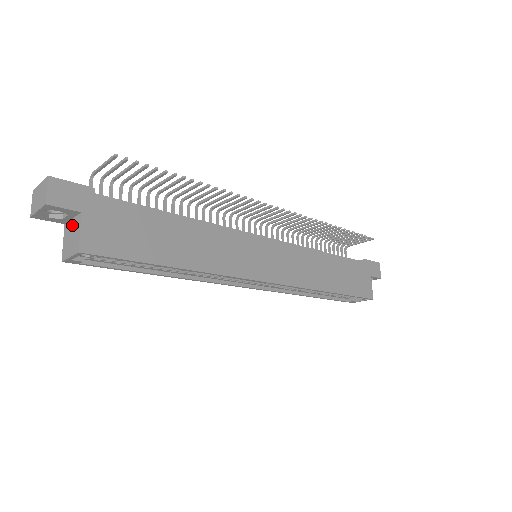
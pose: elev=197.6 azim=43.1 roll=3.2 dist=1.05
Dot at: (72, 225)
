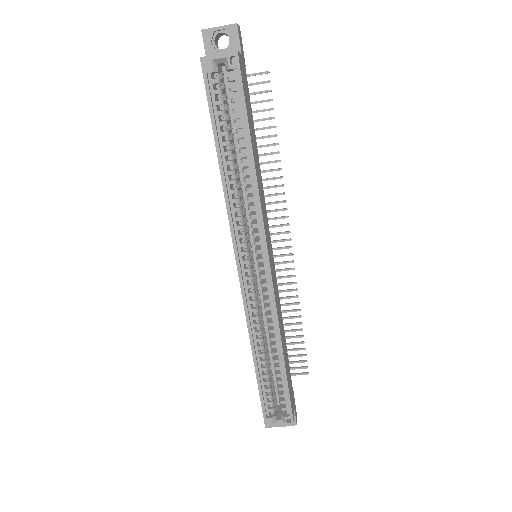
Dot at: occluded
